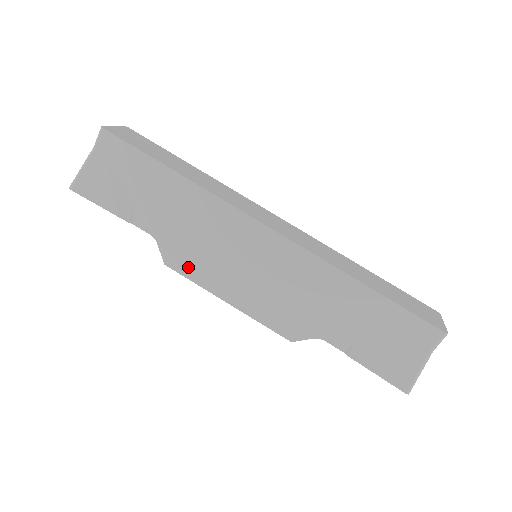
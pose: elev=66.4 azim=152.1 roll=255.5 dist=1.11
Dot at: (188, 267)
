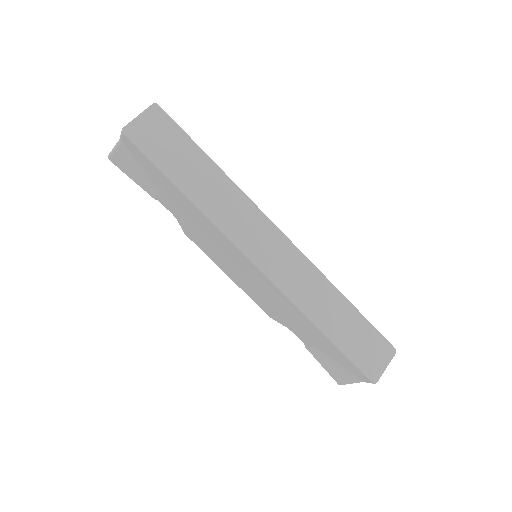
Dot at: (200, 245)
